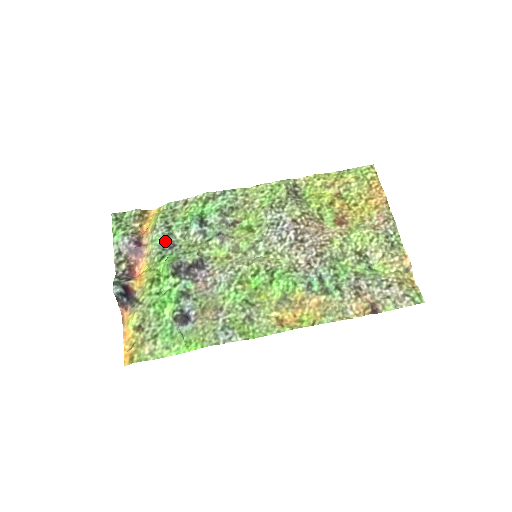
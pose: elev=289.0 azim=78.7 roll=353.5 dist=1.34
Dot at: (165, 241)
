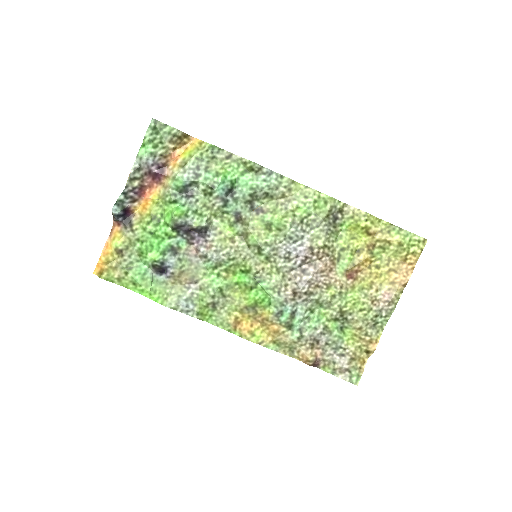
Dot at: (186, 186)
